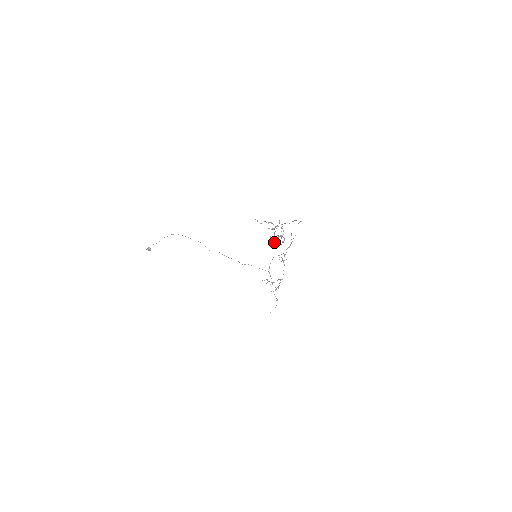
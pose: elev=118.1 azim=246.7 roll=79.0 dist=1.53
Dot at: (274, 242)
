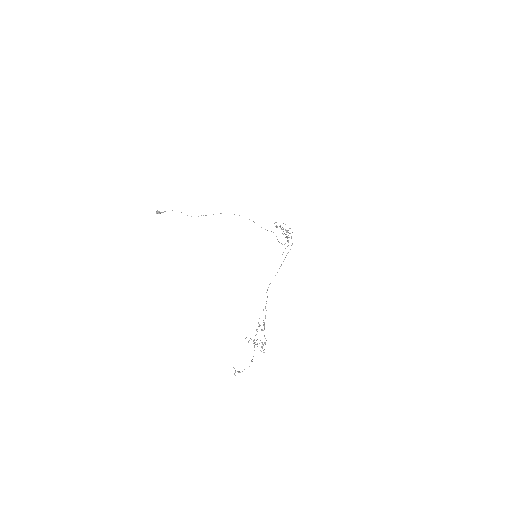
Dot at: occluded
